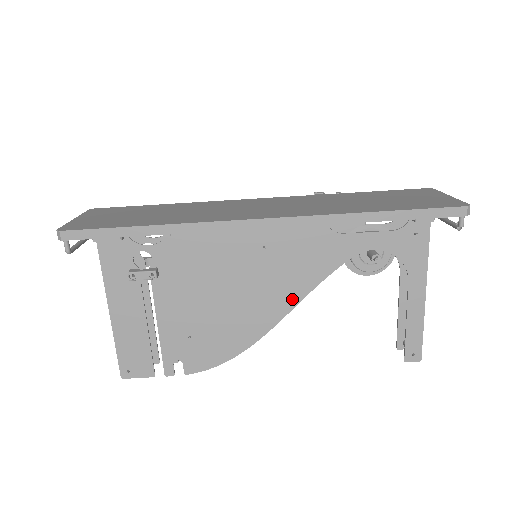
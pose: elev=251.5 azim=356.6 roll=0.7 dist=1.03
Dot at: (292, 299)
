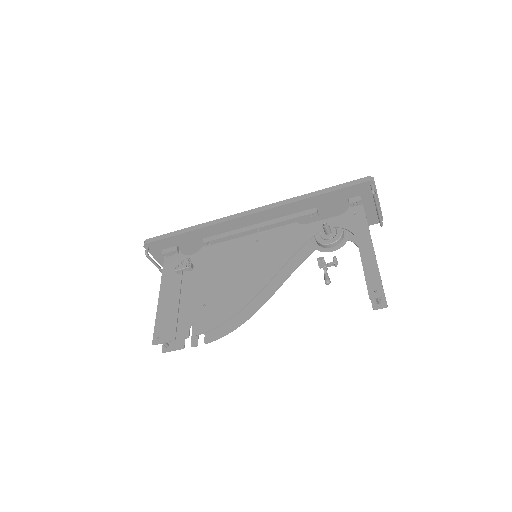
Dot at: (275, 268)
